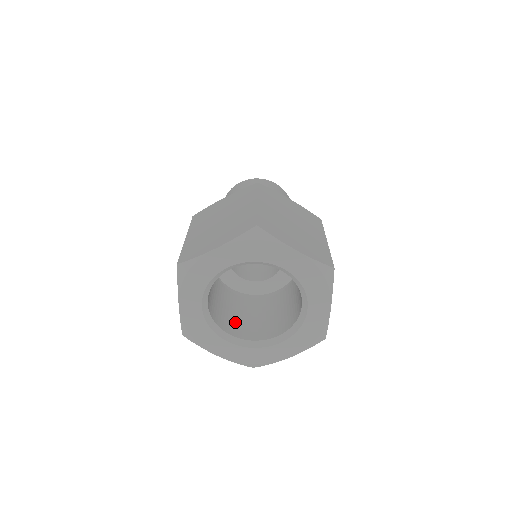
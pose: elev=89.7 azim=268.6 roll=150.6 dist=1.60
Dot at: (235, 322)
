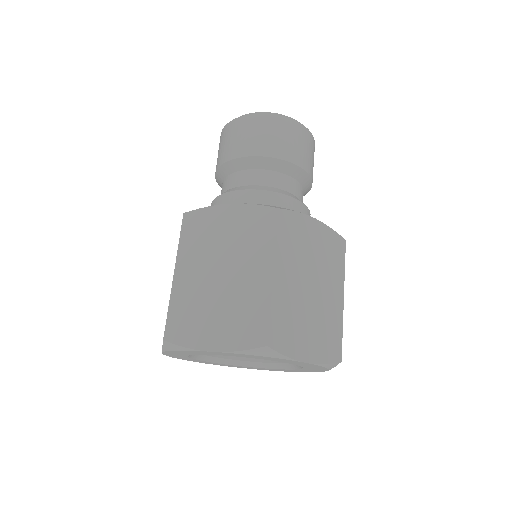
Dot at: occluded
